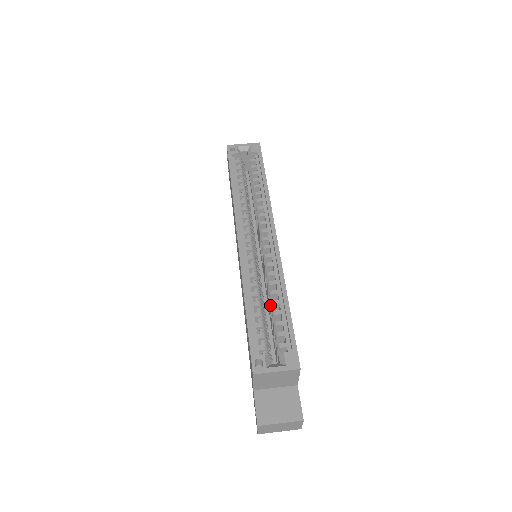
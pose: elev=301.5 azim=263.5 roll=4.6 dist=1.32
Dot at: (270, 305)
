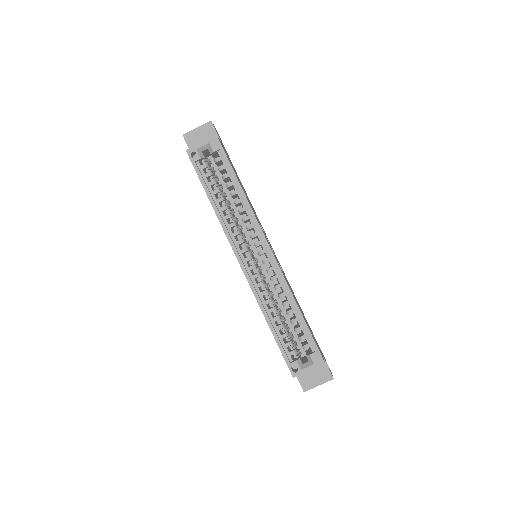
Dot at: occluded
